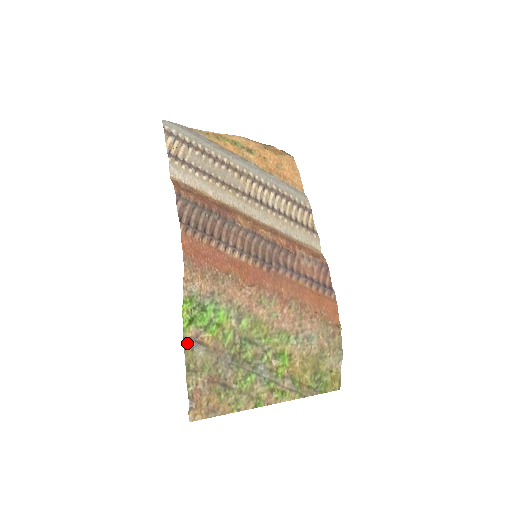
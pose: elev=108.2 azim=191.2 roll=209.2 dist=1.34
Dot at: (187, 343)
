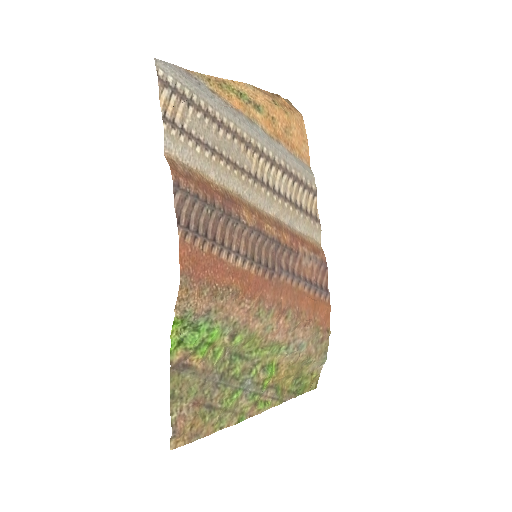
Dot at: (173, 368)
